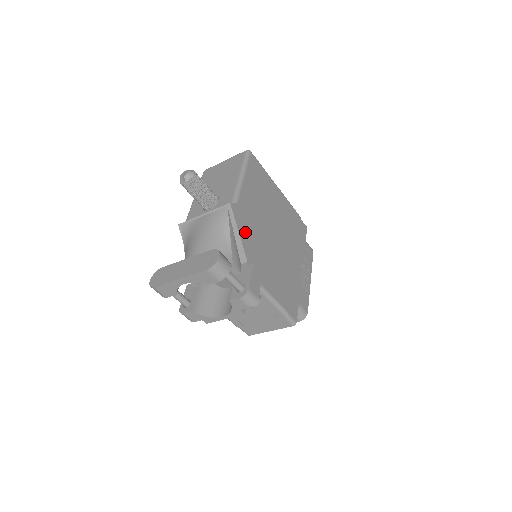
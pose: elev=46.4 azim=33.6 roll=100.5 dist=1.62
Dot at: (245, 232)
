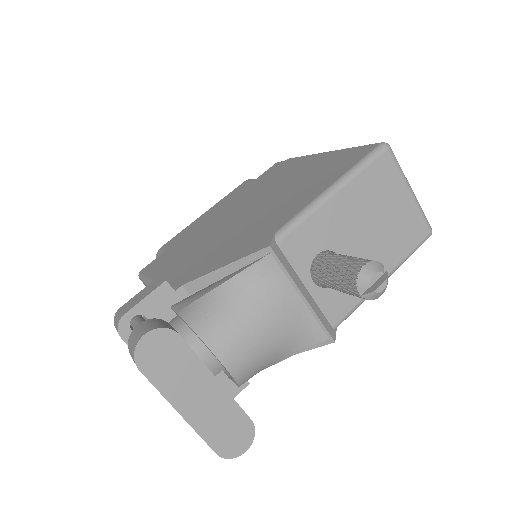
Dot at: occluded
